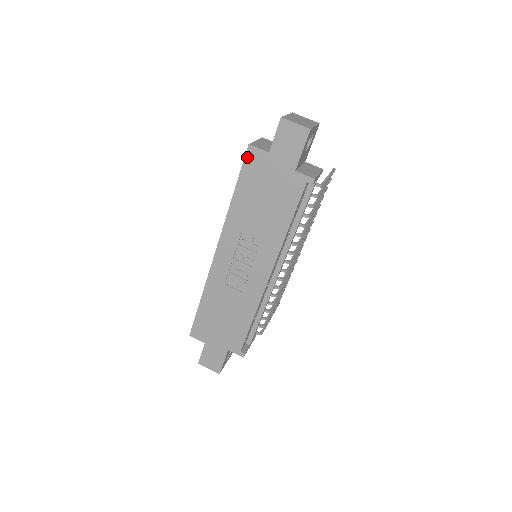
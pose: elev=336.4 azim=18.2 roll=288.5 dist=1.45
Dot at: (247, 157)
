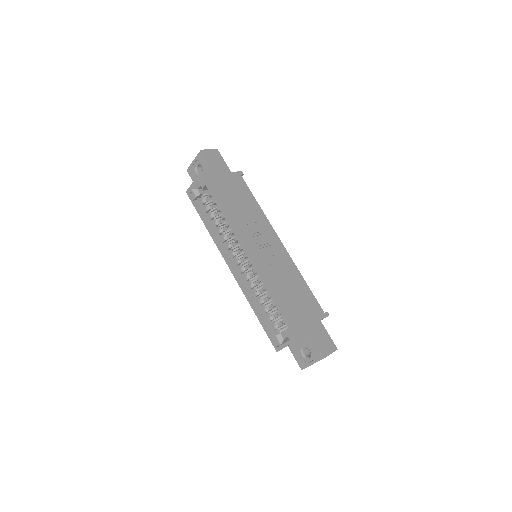
Dot at: (206, 179)
